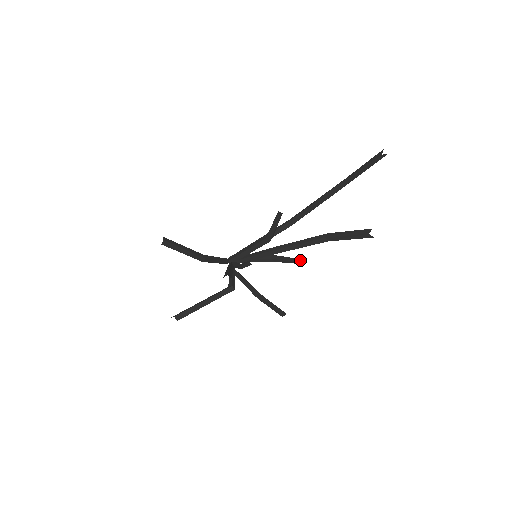
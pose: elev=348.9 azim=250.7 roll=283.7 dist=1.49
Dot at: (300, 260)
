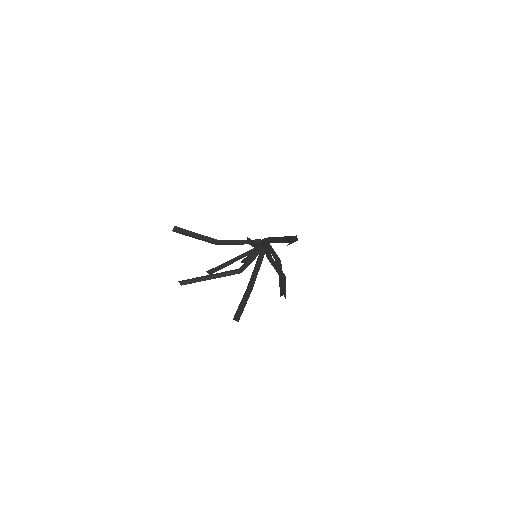
Dot at: occluded
